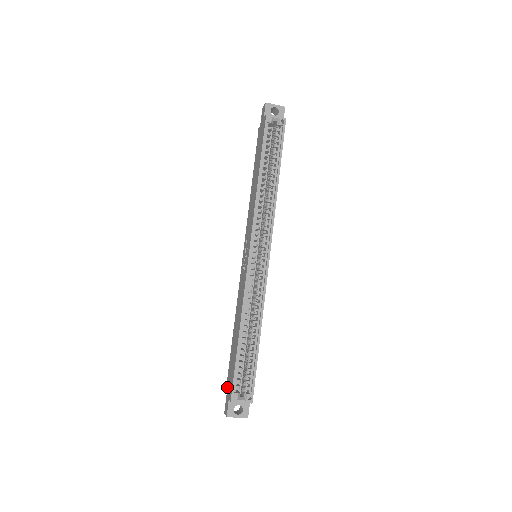
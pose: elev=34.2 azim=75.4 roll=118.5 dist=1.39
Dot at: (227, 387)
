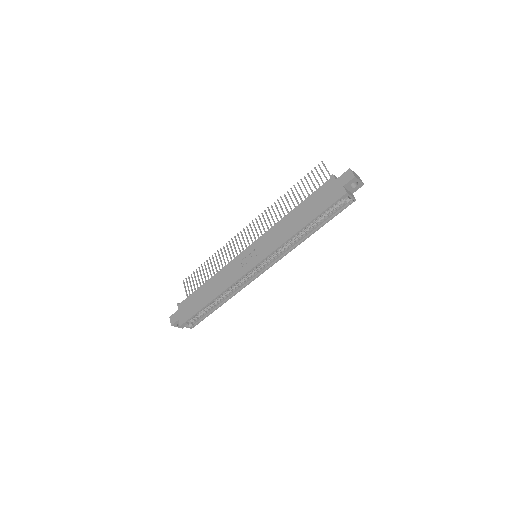
Dot at: (181, 307)
